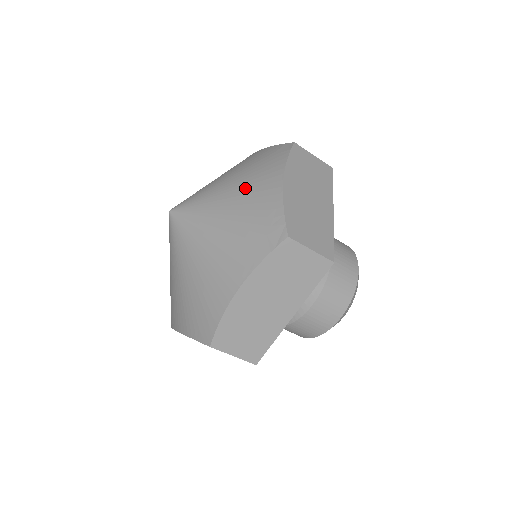
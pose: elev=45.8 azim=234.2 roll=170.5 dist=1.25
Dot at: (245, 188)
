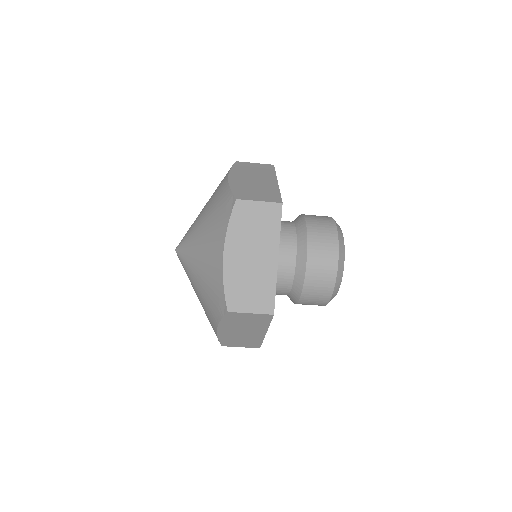
Dot at: (206, 251)
